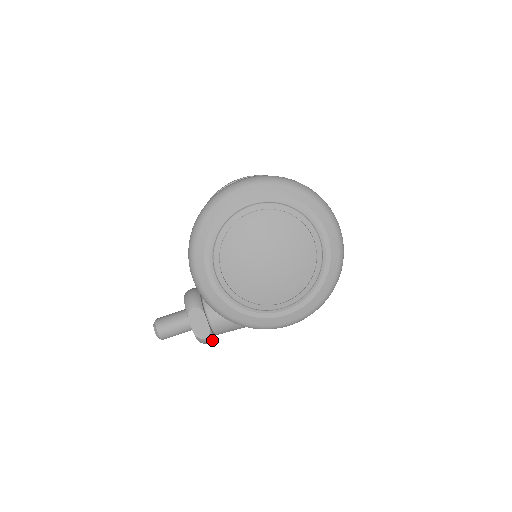
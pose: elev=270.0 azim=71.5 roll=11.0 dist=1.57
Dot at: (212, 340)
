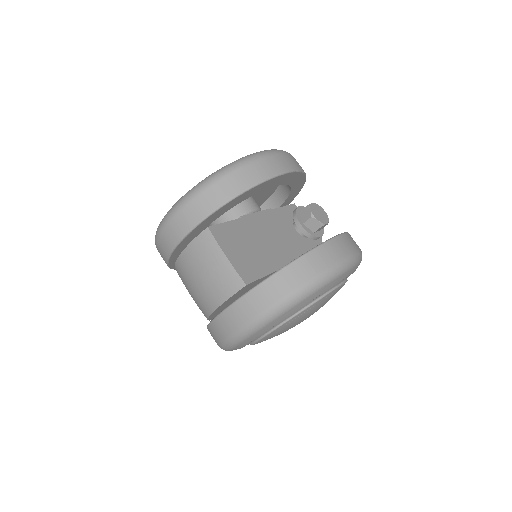
Dot at: occluded
